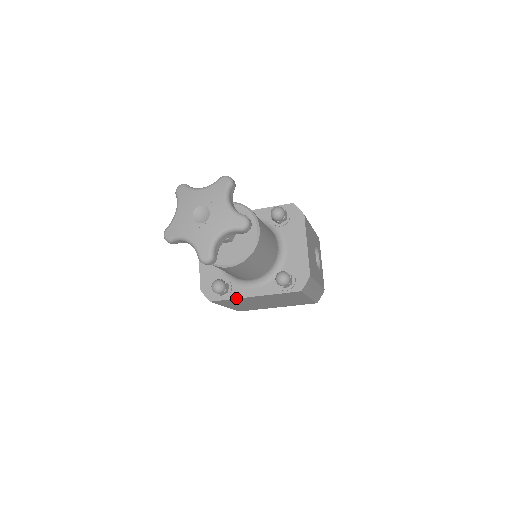
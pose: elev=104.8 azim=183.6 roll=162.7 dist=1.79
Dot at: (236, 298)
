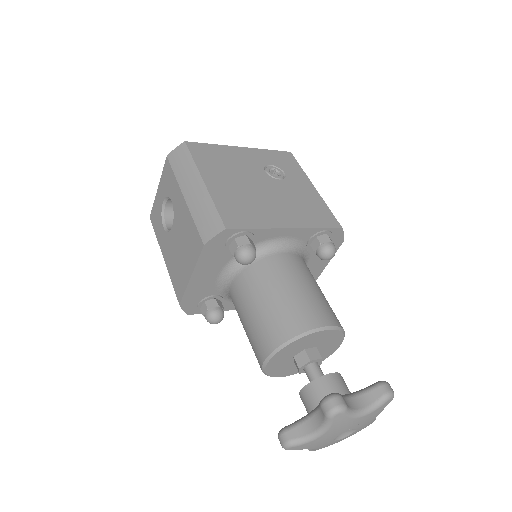
Dot at: occluded
